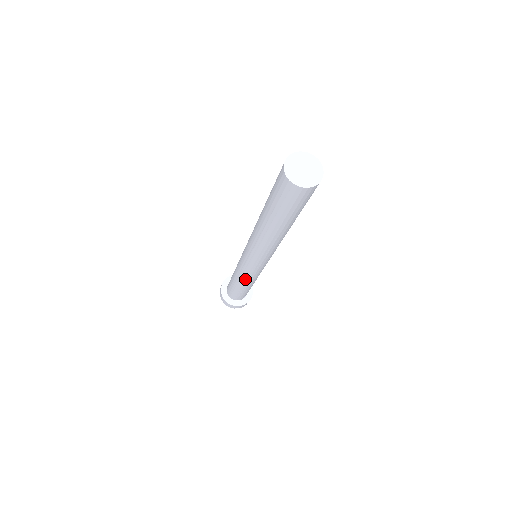
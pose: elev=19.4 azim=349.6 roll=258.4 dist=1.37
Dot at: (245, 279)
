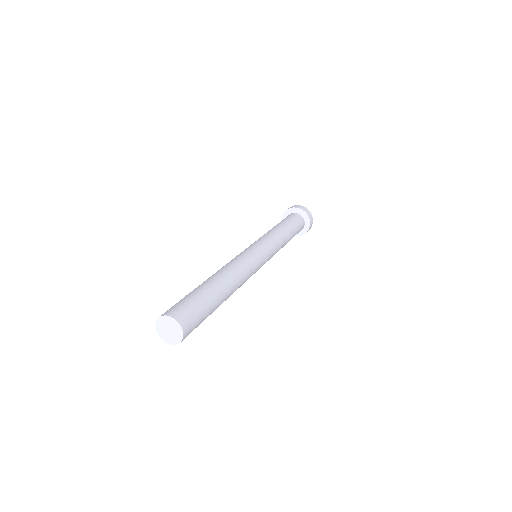
Dot at: occluded
